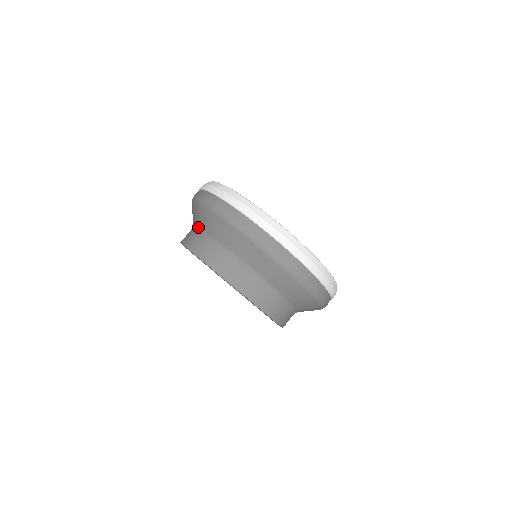
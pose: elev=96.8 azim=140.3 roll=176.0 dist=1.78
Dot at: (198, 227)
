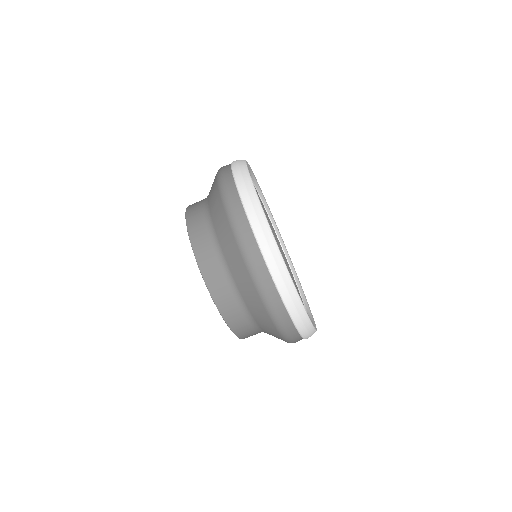
Dot at: occluded
